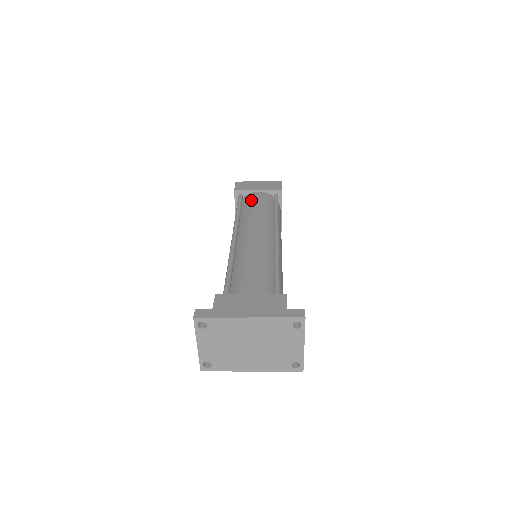
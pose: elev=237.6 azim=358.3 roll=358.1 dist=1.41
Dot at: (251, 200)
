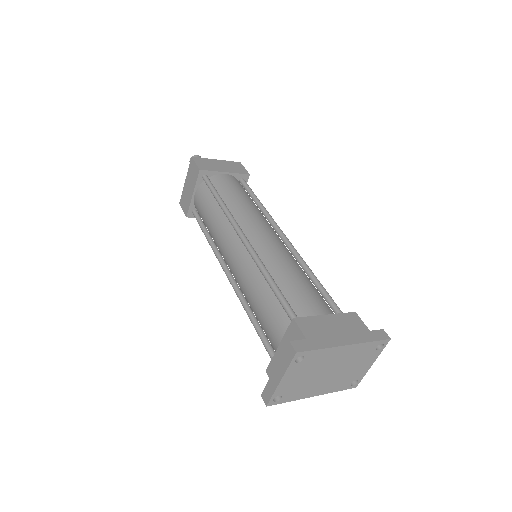
Dot at: (226, 185)
